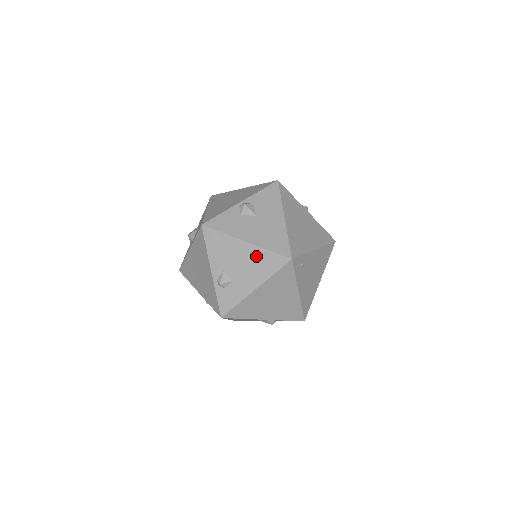
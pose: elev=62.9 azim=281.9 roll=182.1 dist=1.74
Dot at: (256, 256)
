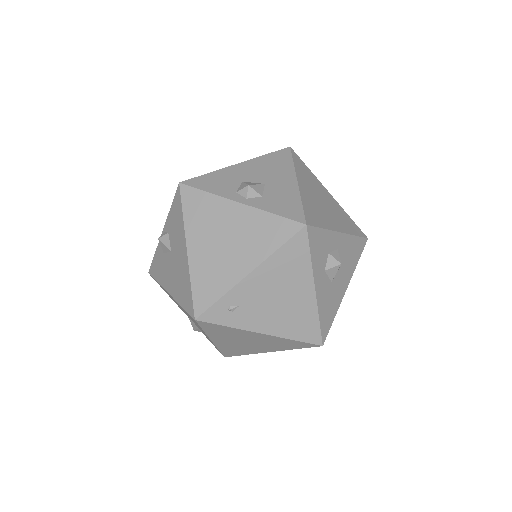
Dot at: (183, 309)
